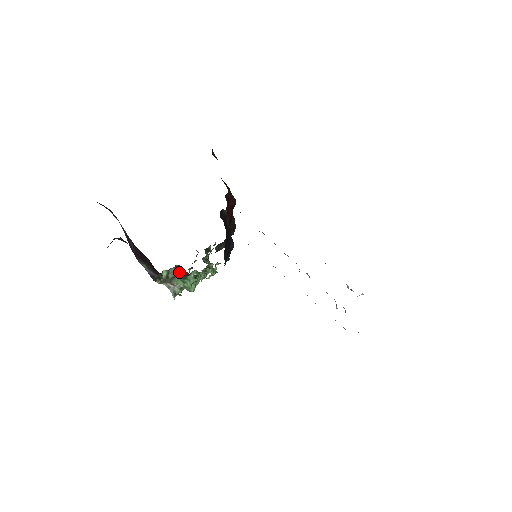
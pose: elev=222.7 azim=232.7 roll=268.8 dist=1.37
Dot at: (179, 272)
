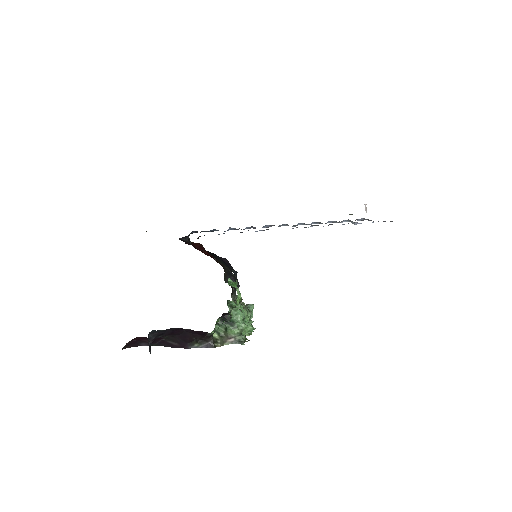
Dot at: (224, 324)
